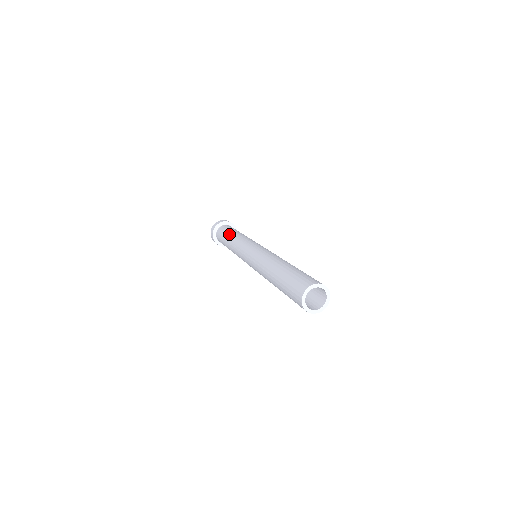
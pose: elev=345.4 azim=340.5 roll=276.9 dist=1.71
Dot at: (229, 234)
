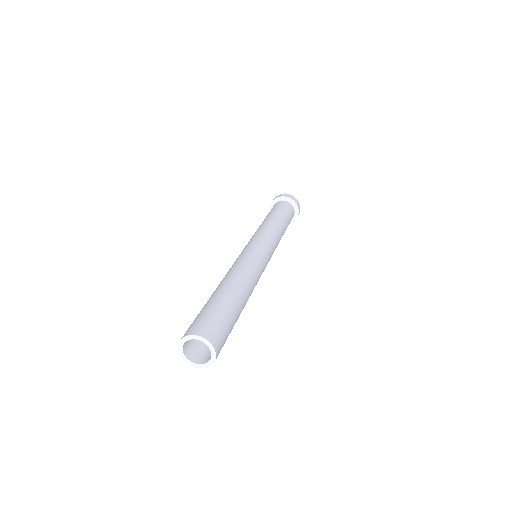
Dot at: (277, 215)
